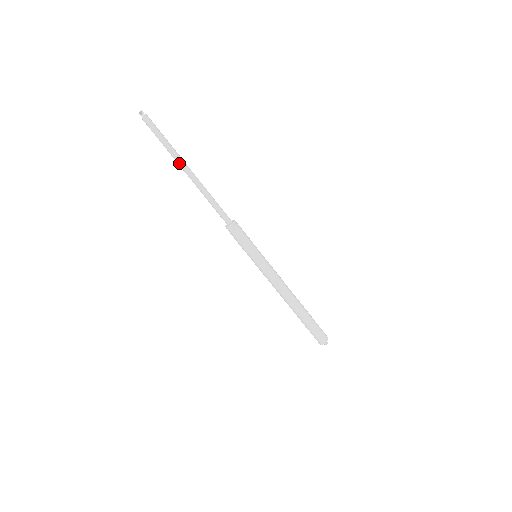
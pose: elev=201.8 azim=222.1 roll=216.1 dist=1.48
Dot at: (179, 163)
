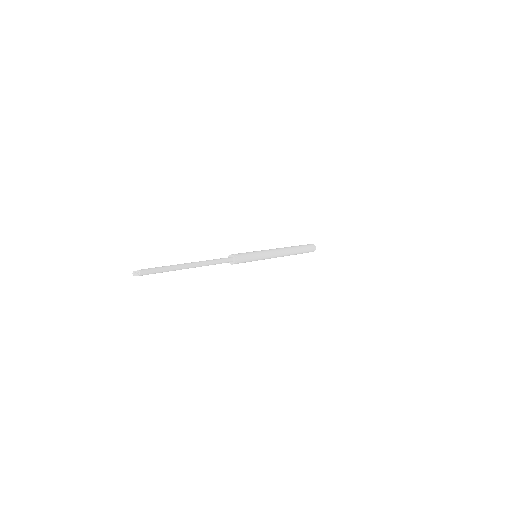
Dot at: (181, 269)
